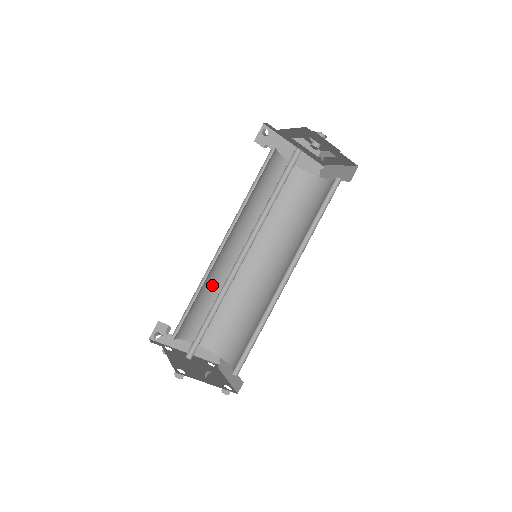
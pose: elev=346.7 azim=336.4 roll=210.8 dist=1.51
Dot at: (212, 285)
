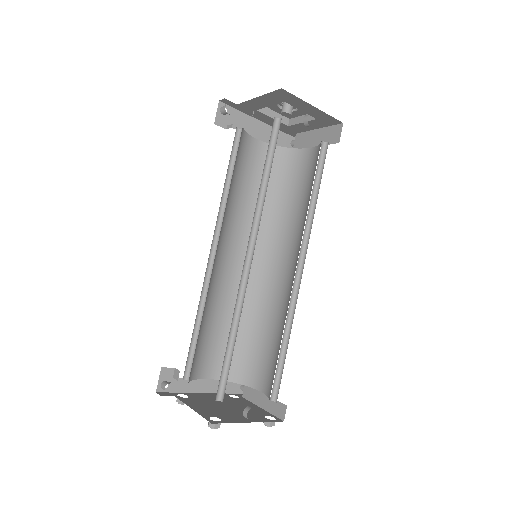
Dot at: (211, 305)
